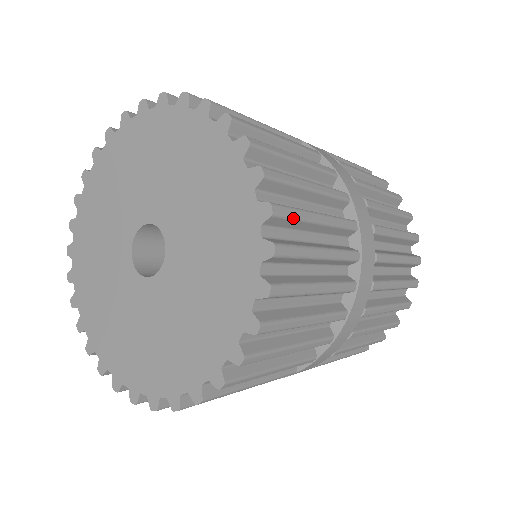
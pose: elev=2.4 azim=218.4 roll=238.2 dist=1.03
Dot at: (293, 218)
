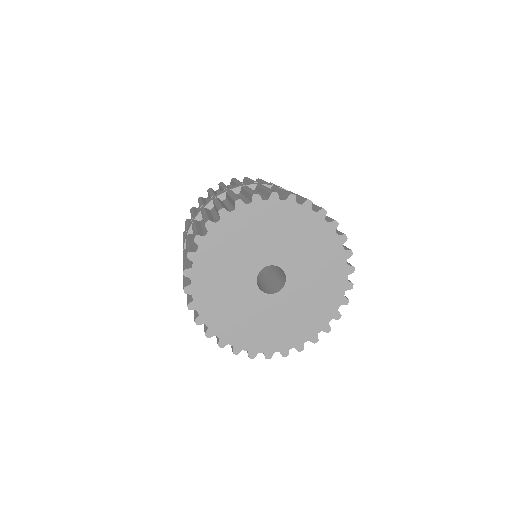
Dot at: occluded
